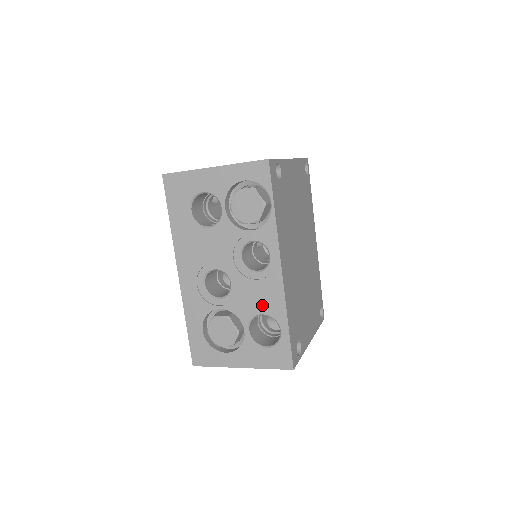
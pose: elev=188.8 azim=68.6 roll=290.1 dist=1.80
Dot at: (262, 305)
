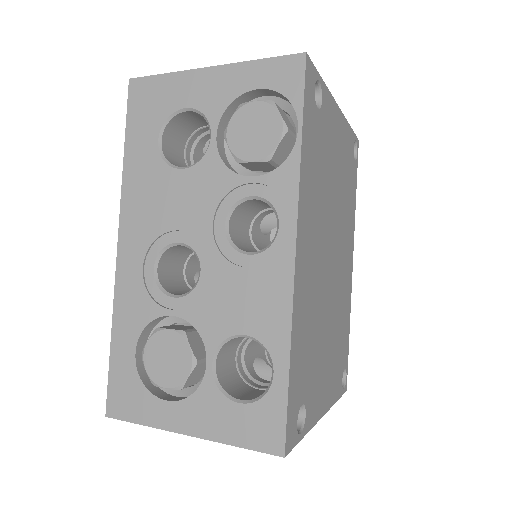
Dot at: (247, 317)
